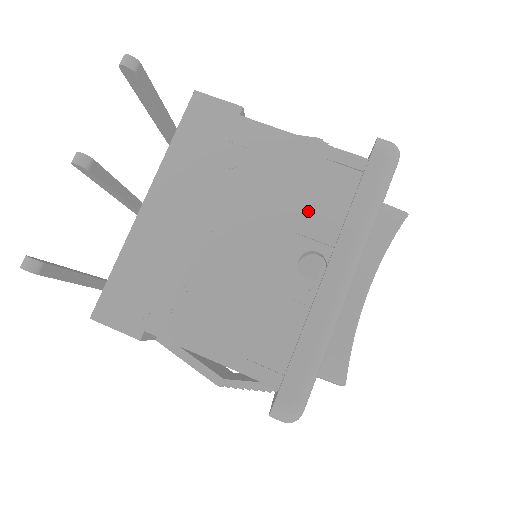
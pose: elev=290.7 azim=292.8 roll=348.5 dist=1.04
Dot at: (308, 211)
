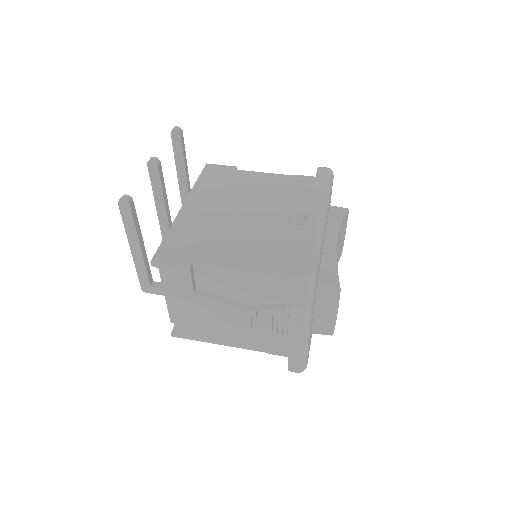
Dot at: (288, 199)
